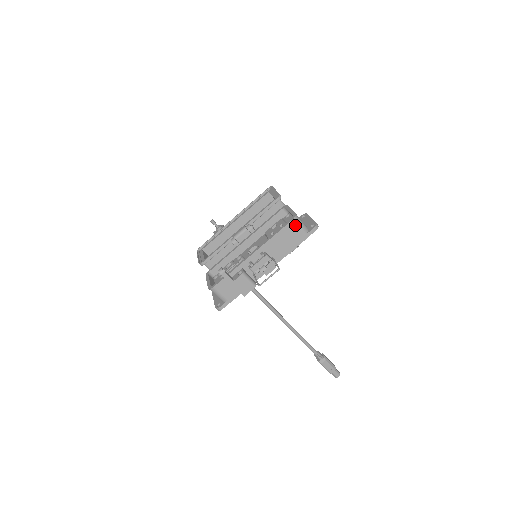
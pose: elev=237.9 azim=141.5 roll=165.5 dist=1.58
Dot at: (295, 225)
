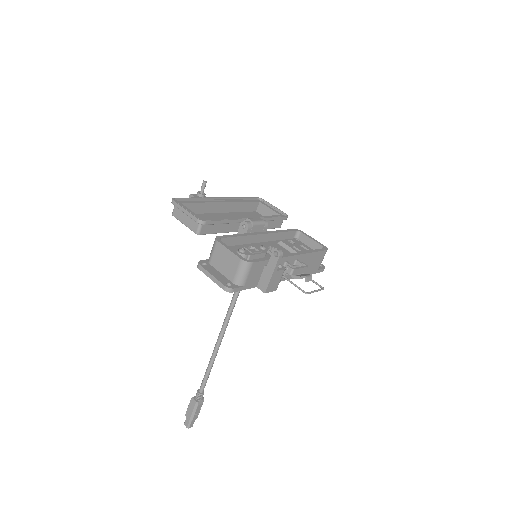
Dot at: (323, 256)
